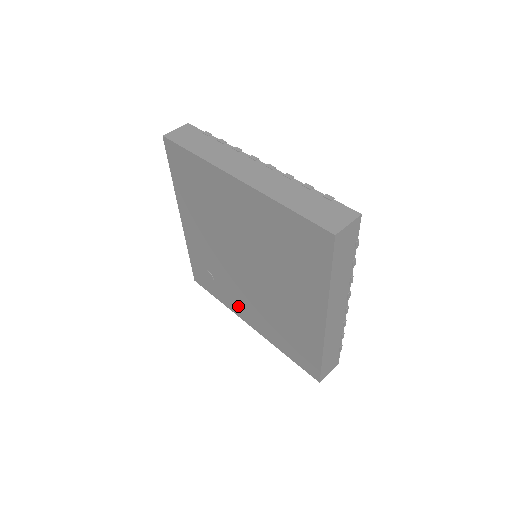
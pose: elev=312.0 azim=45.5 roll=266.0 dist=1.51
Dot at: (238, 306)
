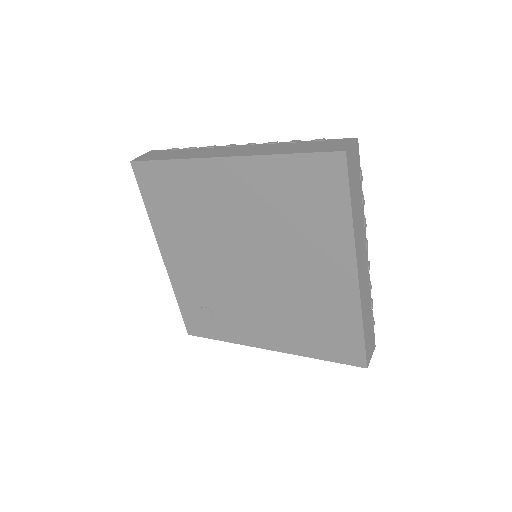
Dot at: (248, 331)
